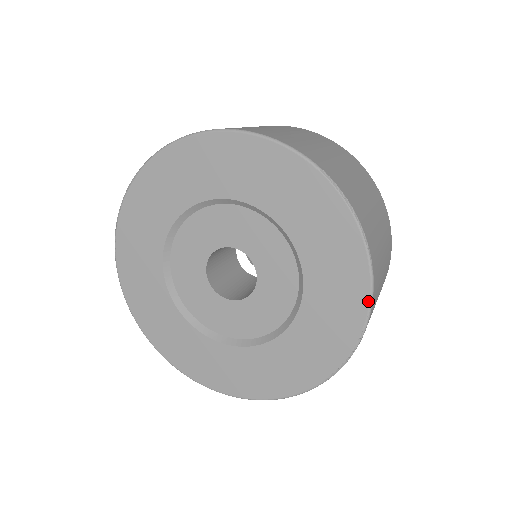
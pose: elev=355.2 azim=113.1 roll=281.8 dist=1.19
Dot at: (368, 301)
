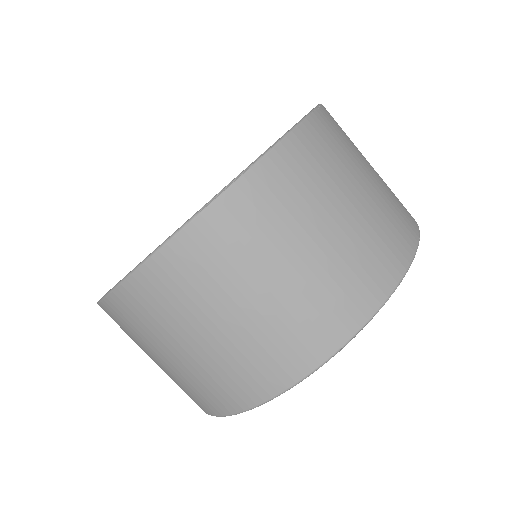
Dot at: (292, 127)
